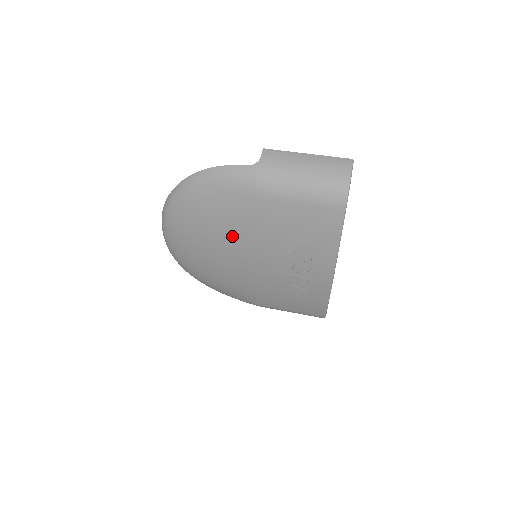
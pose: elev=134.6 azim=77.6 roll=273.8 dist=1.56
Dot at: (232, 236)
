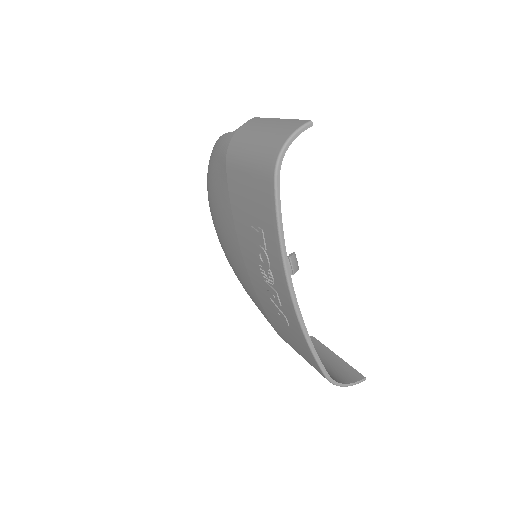
Dot at: (225, 219)
